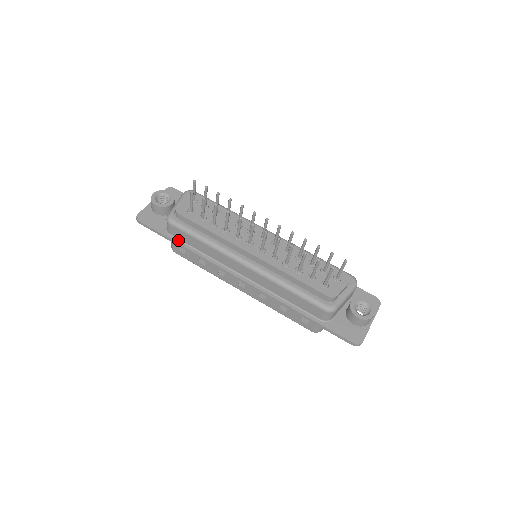
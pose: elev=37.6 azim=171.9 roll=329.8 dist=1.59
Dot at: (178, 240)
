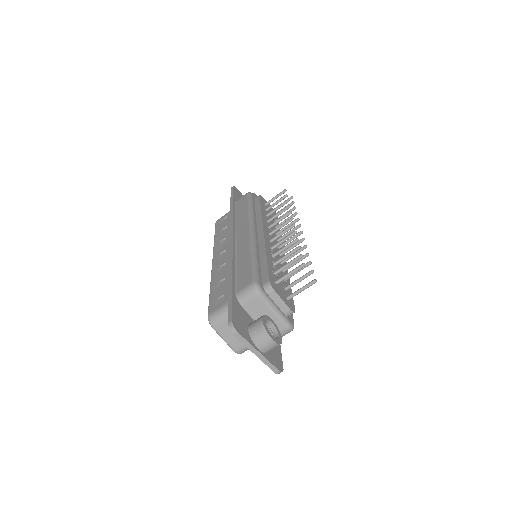
Dot at: (235, 205)
